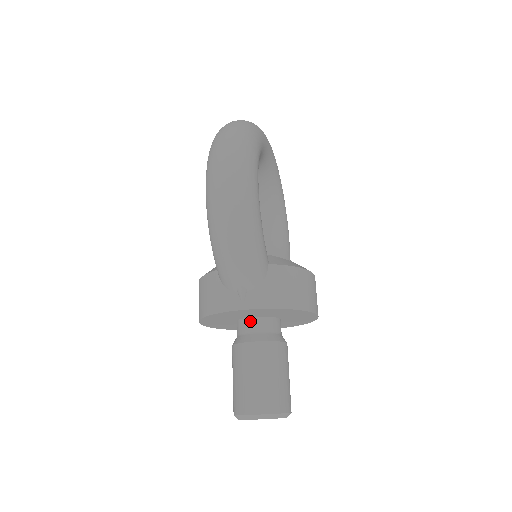
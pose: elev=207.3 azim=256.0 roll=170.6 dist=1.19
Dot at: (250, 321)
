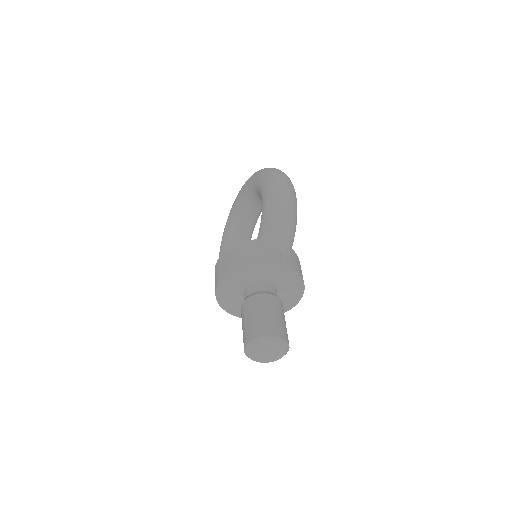
Dot at: (265, 284)
